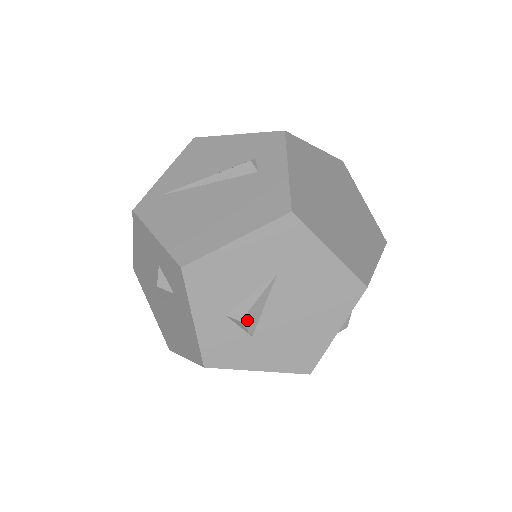
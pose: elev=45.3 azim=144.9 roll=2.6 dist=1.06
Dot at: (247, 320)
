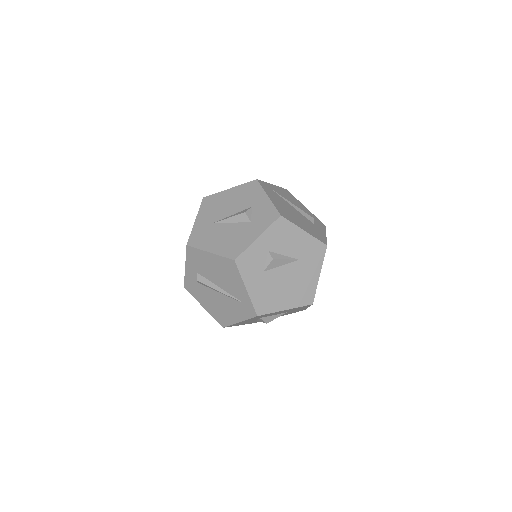
Dot at: (274, 262)
